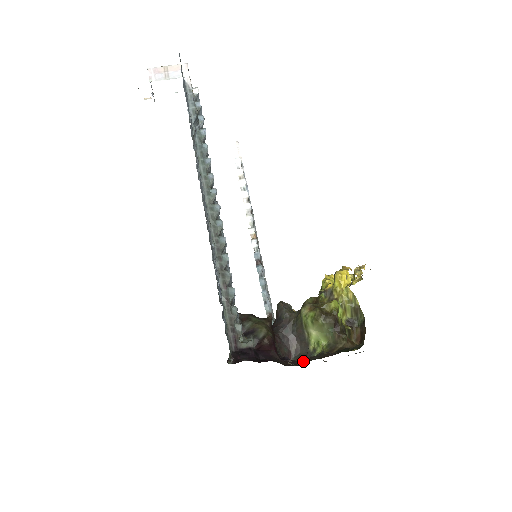
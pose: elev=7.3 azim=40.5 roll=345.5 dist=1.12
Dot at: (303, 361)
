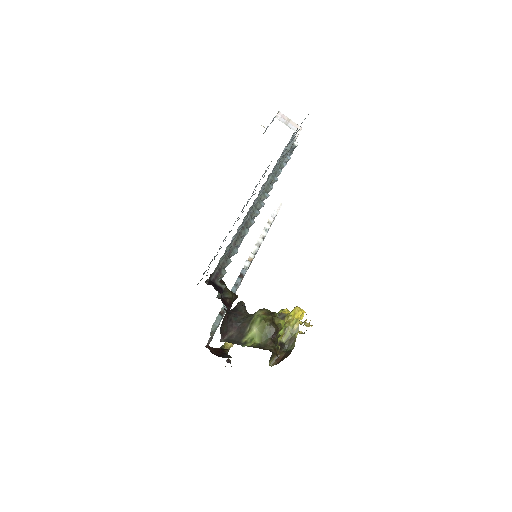
Dot at: occluded
